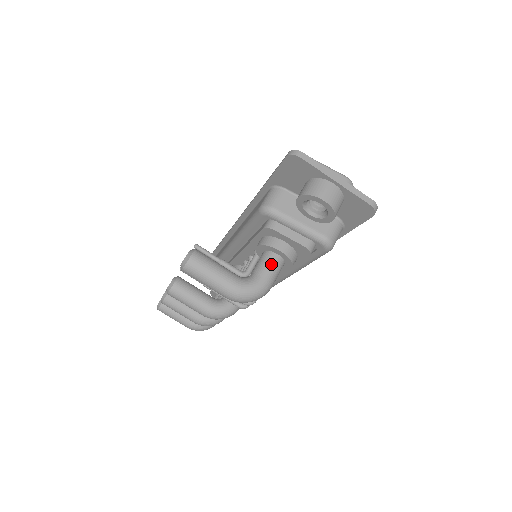
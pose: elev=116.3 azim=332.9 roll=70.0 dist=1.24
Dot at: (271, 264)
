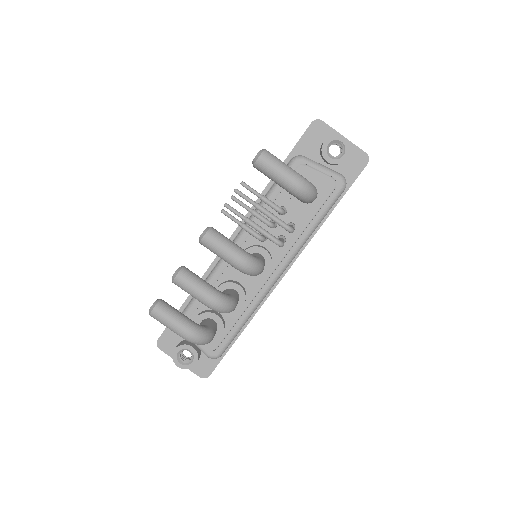
Dot at: occluded
